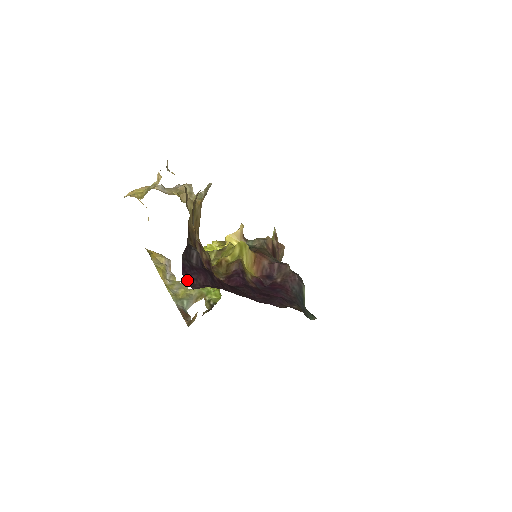
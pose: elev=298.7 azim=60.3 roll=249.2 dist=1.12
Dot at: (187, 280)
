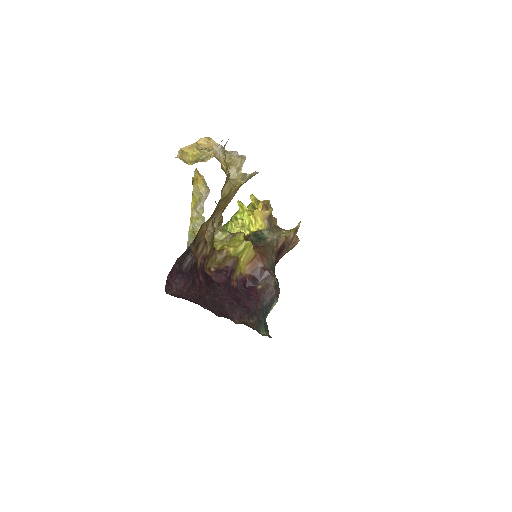
Dot at: (168, 284)
